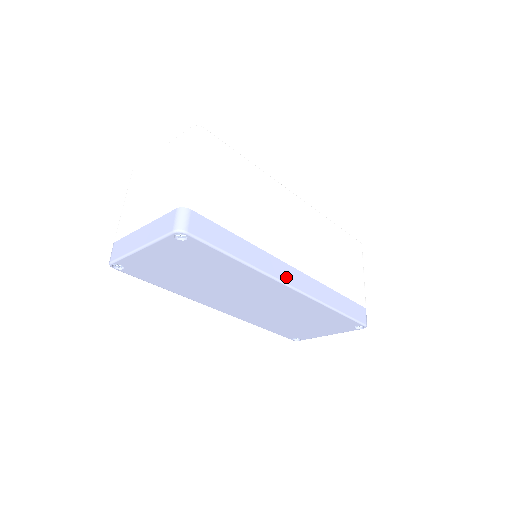
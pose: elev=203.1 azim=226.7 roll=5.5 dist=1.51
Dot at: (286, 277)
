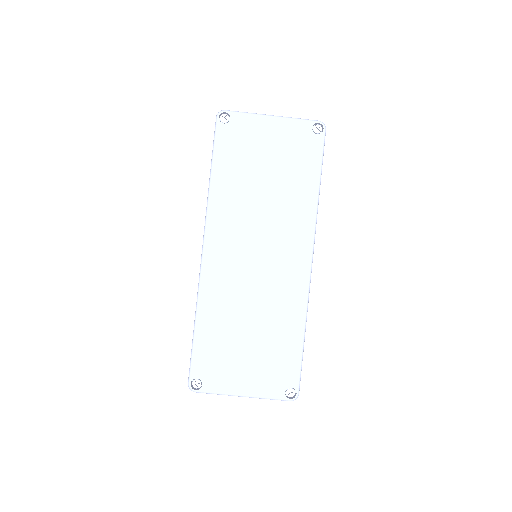
Dot at: occluded
